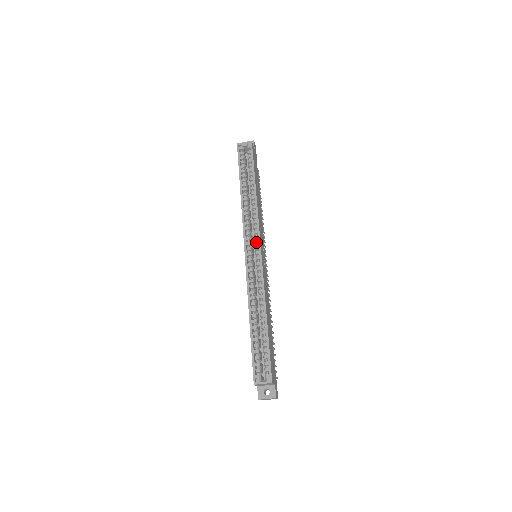
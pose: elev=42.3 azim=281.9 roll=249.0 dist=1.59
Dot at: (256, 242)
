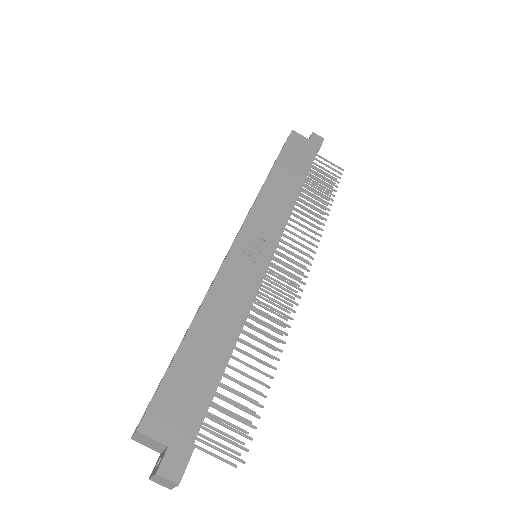
Dot at: occluded
